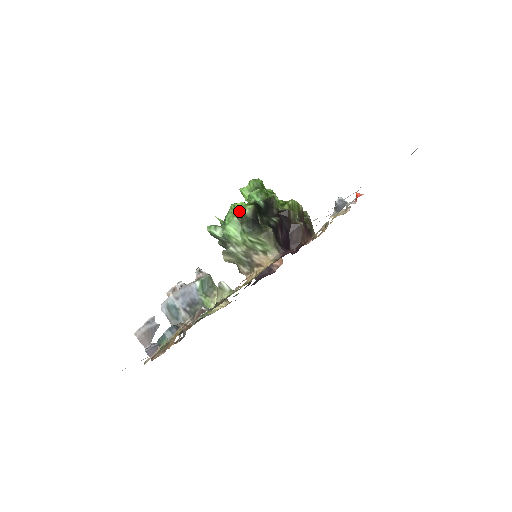
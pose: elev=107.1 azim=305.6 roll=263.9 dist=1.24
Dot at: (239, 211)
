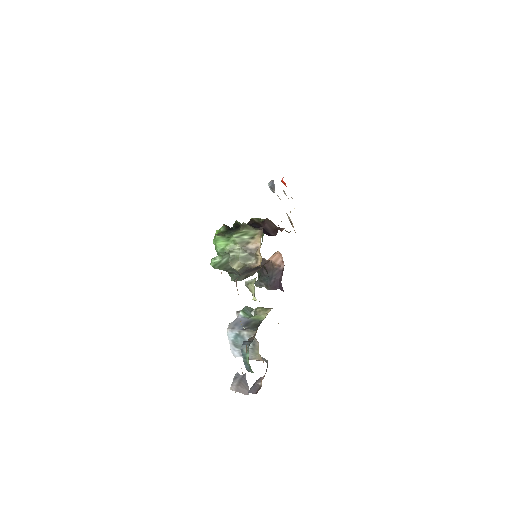
Dot at: occluded
